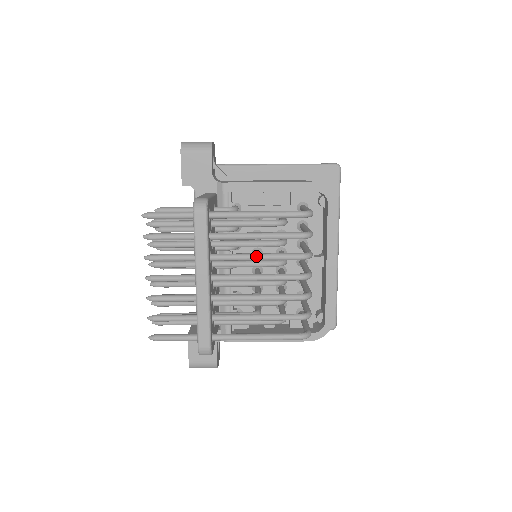
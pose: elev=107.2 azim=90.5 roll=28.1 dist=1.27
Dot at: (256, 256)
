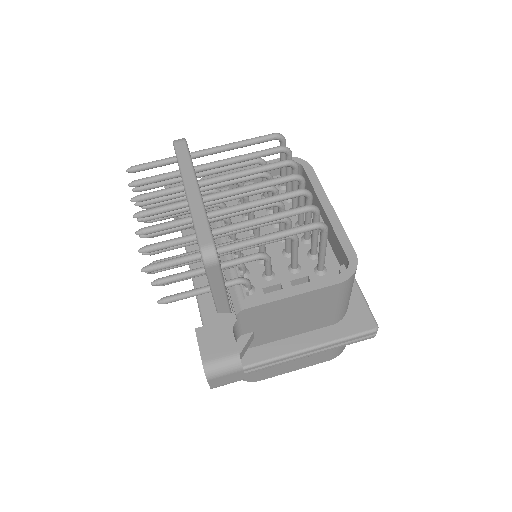
Dot at: (242, 170)
